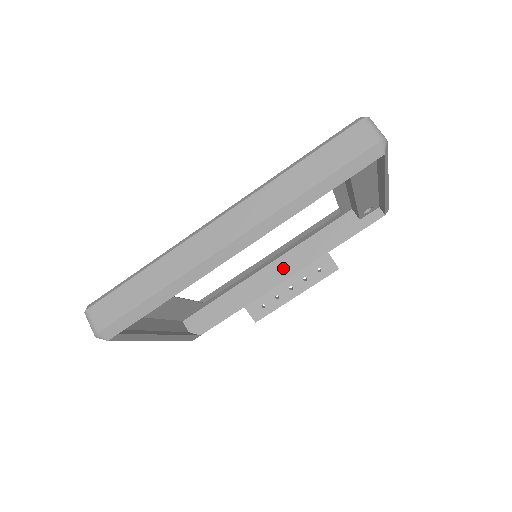
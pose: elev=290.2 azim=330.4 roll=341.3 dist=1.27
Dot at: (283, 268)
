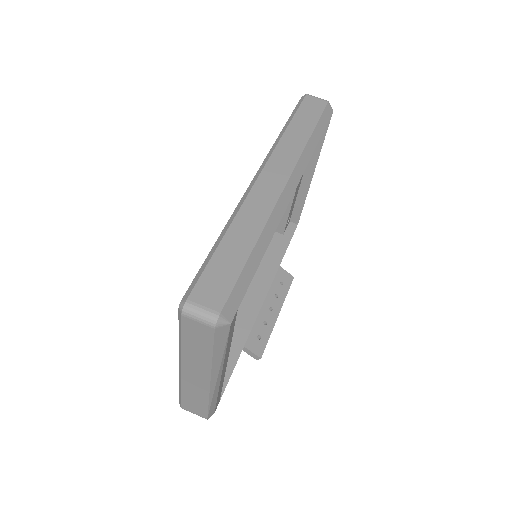
Dot at: (253, 295)
